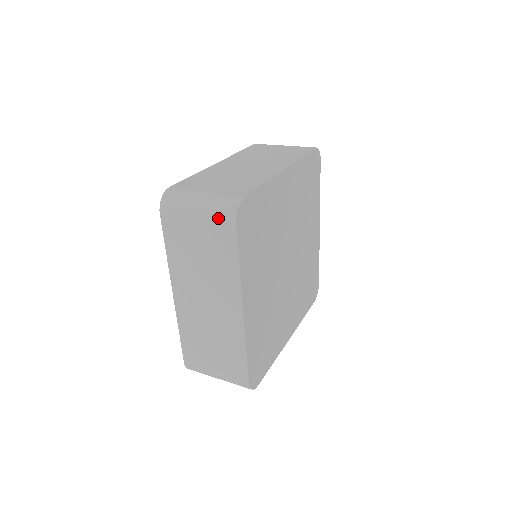
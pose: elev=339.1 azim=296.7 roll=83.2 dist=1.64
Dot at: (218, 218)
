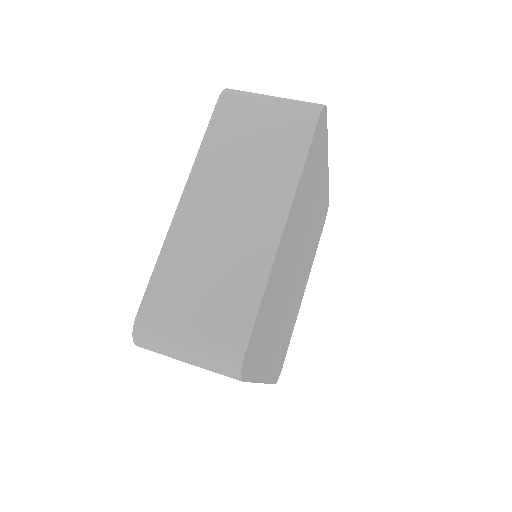
Dot at: occluded
